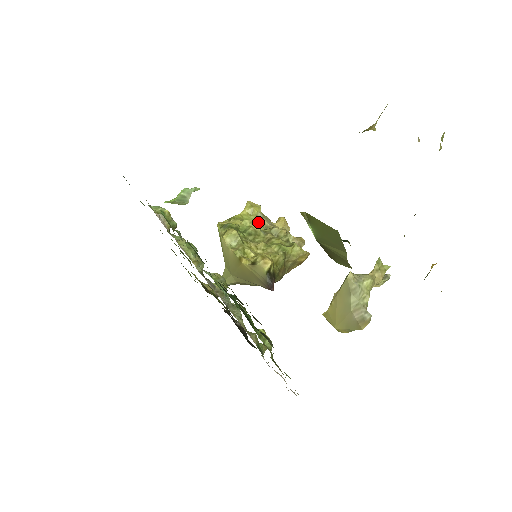
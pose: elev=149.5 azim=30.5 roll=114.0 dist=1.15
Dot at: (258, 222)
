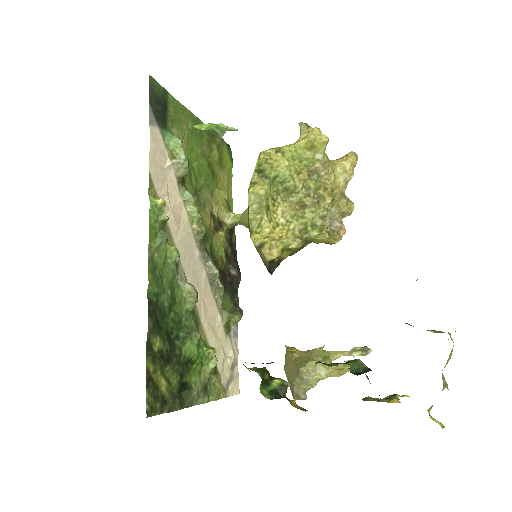
Dot at: (304, 175)
